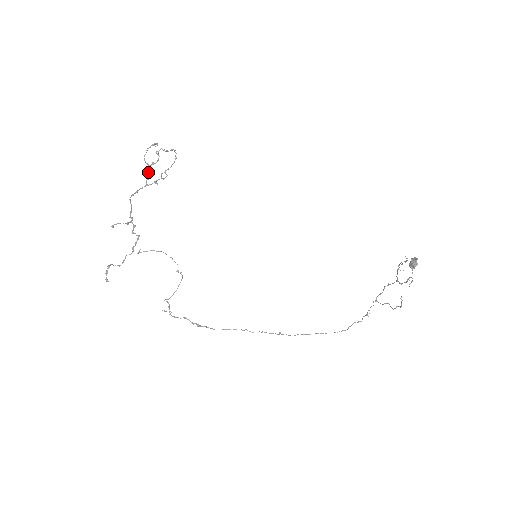
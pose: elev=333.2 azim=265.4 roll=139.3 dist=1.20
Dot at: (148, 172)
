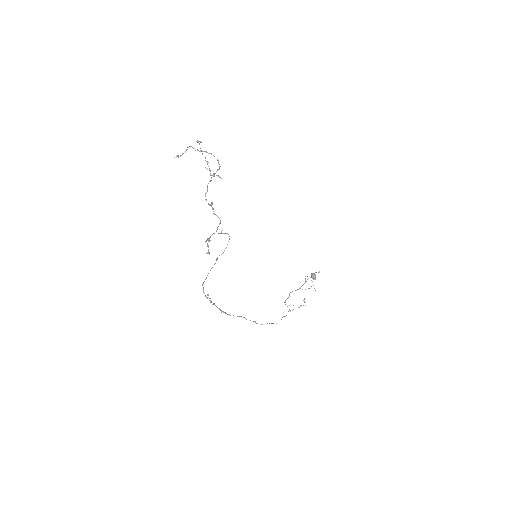
Dot at: (207, 164)
